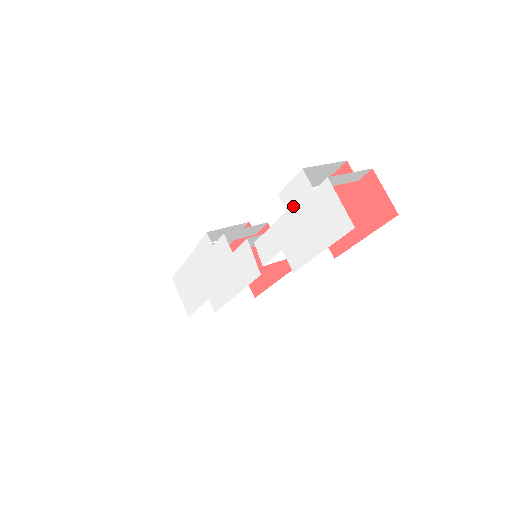
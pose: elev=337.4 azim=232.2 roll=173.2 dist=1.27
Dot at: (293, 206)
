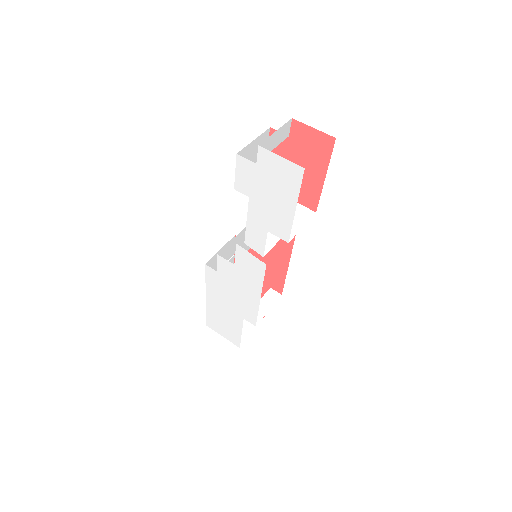
Dot at: (251, 189)
